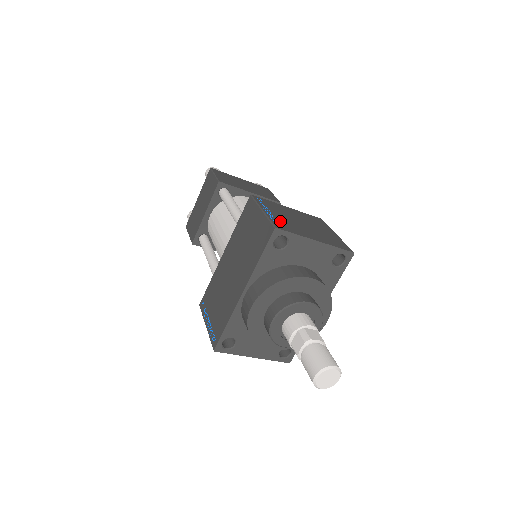
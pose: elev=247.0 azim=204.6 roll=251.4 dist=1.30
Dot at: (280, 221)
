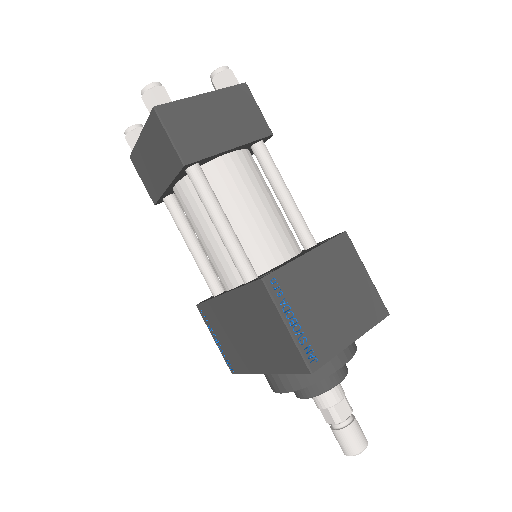
Dot at: (311, 338)
